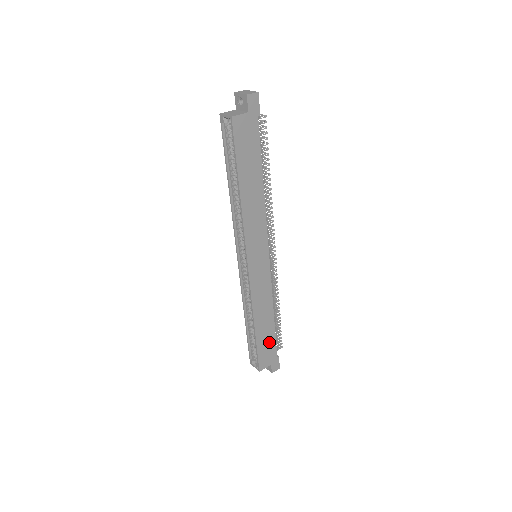
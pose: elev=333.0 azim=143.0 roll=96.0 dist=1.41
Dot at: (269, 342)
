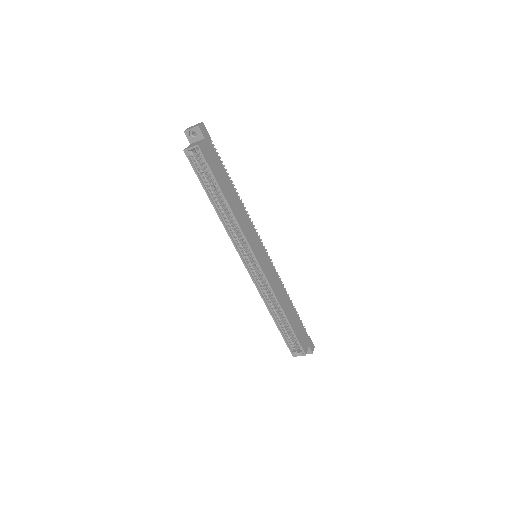
Dot at: (299, 326)
